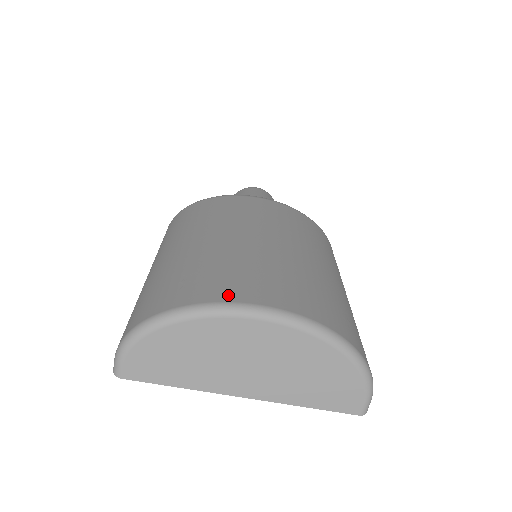
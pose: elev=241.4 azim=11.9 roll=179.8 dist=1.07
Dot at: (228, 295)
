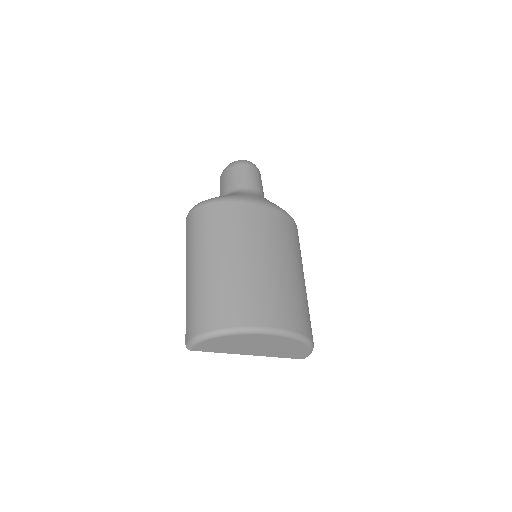
Dot at: (255, 321)
